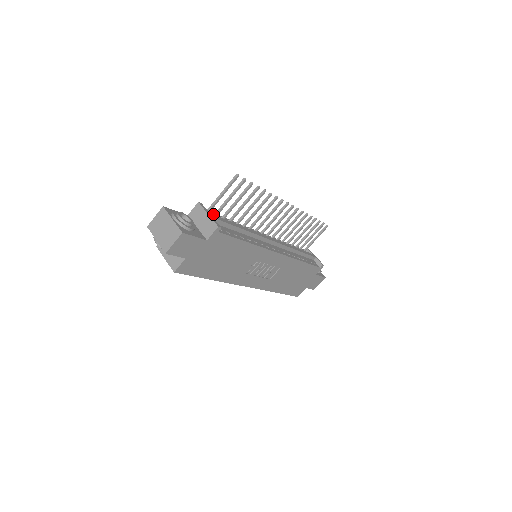
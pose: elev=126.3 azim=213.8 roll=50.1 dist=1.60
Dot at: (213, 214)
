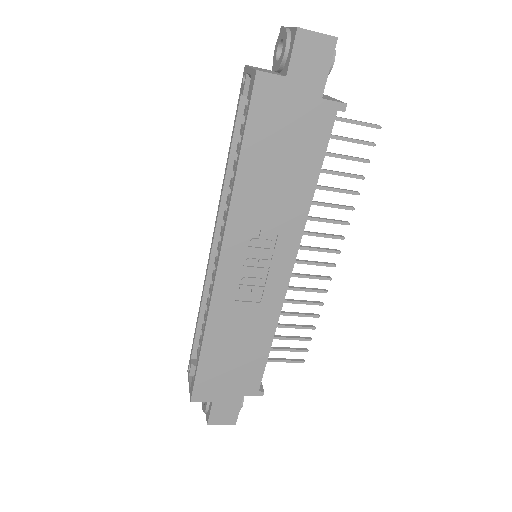
Dot at: occluded
